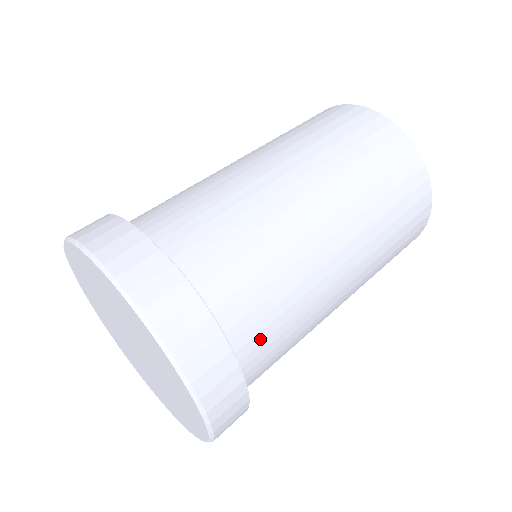
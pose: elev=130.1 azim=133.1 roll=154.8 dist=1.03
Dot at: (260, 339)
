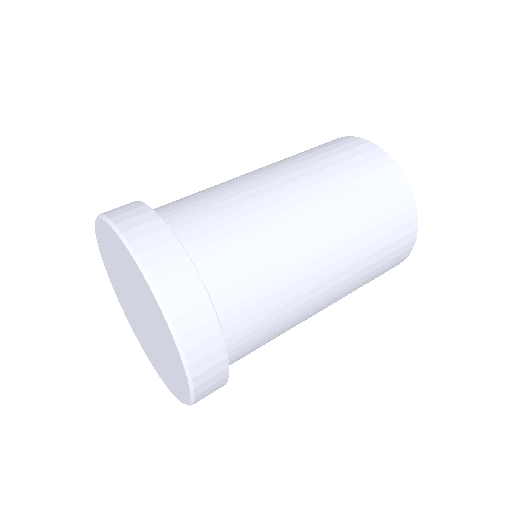
Dot at: (231, 278)
